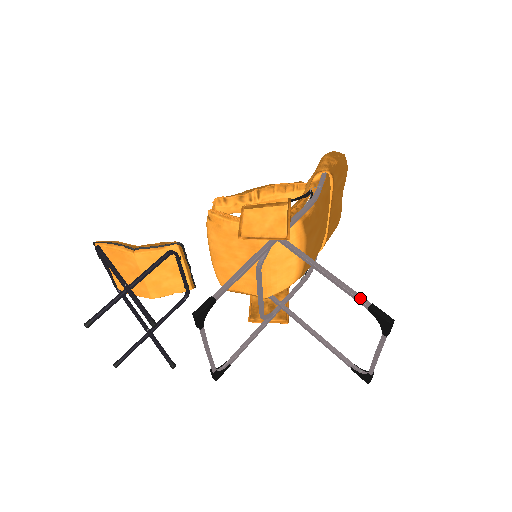
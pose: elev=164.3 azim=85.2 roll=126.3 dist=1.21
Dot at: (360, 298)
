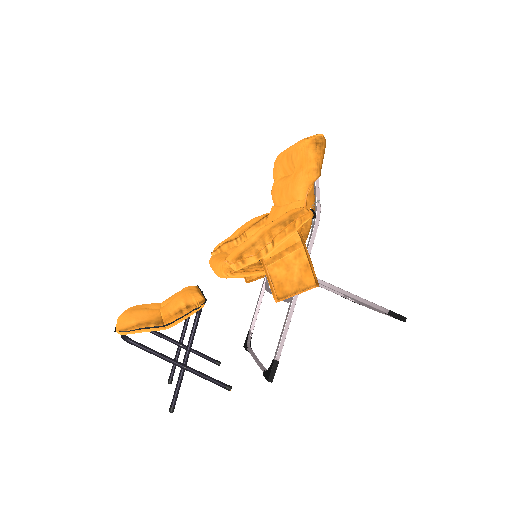
Dot at: (380, 309)
